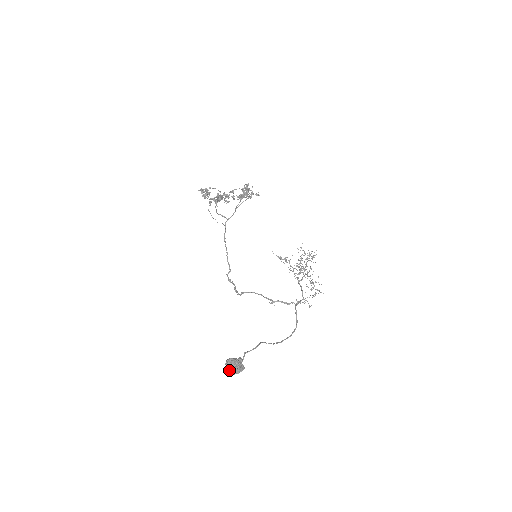
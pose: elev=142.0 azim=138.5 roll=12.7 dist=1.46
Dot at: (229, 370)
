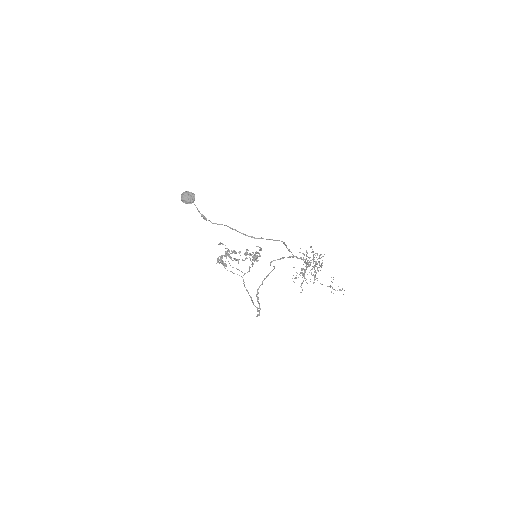
Dot at: (182, 197)
